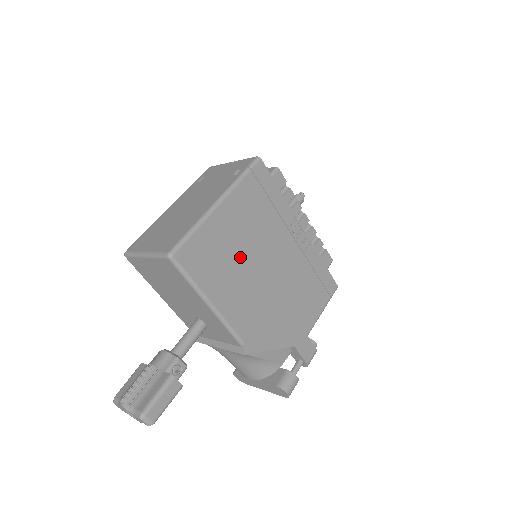
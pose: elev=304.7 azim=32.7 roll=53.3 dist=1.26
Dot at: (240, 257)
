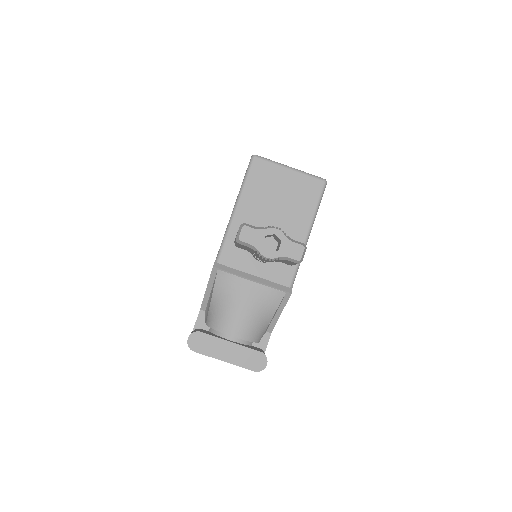
Dot at: occluded
